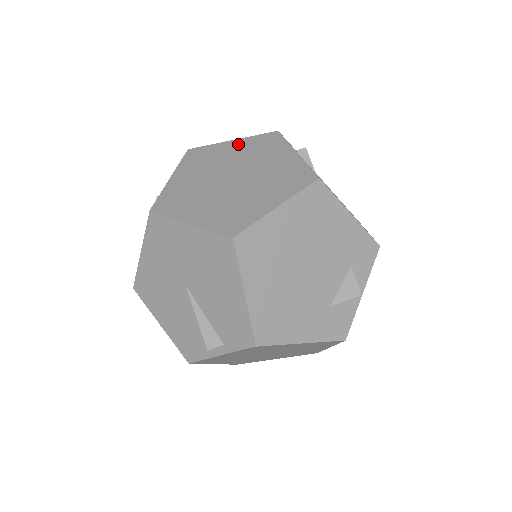
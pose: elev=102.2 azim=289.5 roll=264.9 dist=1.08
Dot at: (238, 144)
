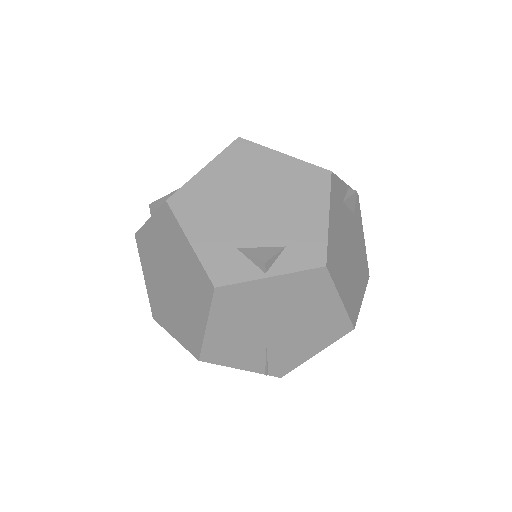
Dot at: occluded
